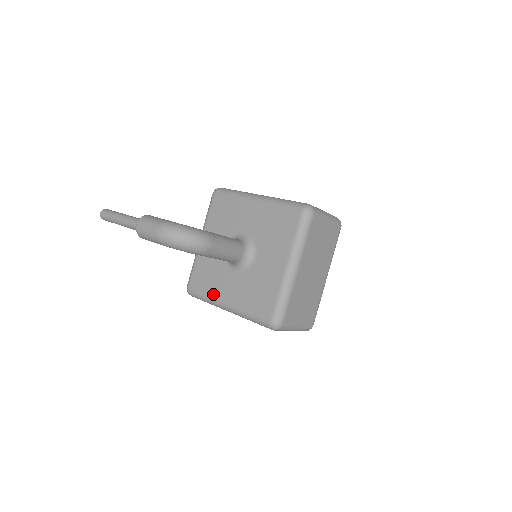
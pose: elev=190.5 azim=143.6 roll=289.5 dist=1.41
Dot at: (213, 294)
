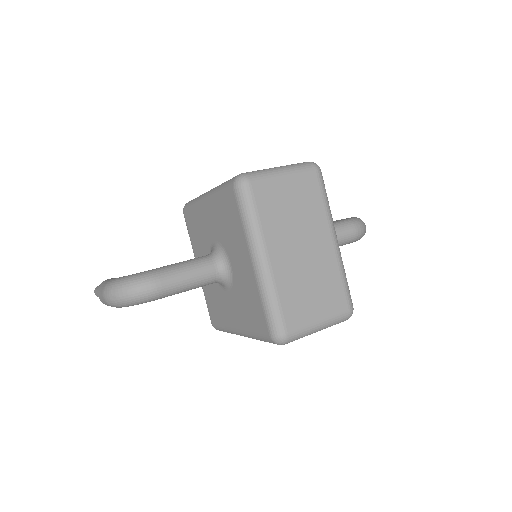
Dot at: (226, 323)
